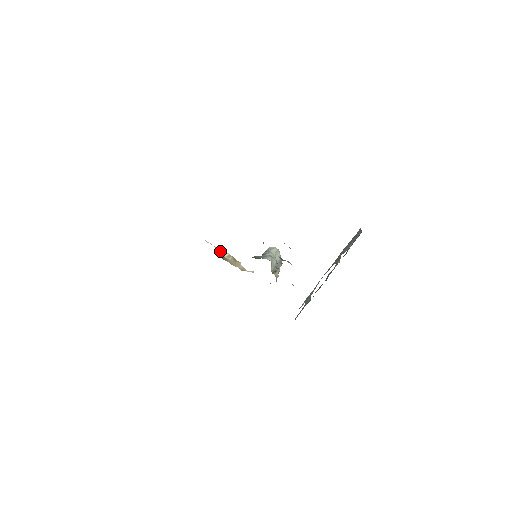
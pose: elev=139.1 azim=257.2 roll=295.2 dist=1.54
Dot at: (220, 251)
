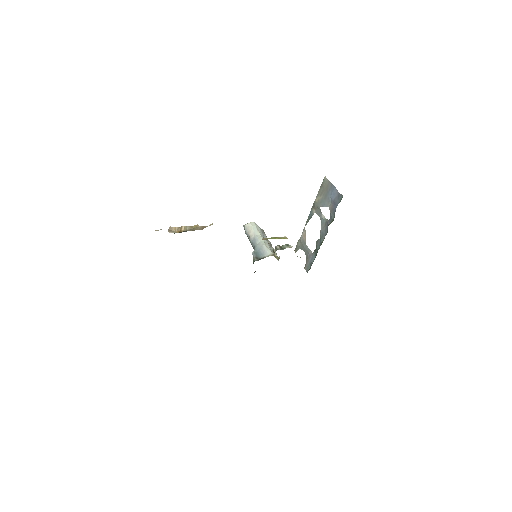
Dot at: (175, 230)
